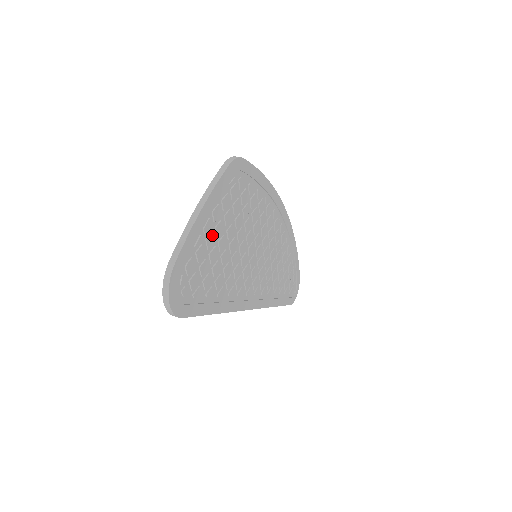
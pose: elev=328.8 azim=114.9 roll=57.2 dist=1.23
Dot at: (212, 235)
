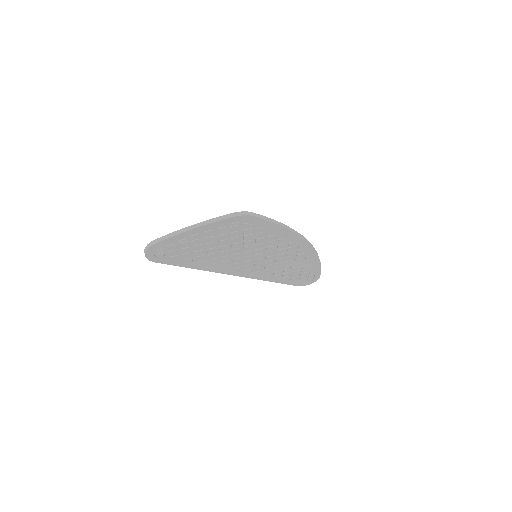
Dot at: (200, 240)
